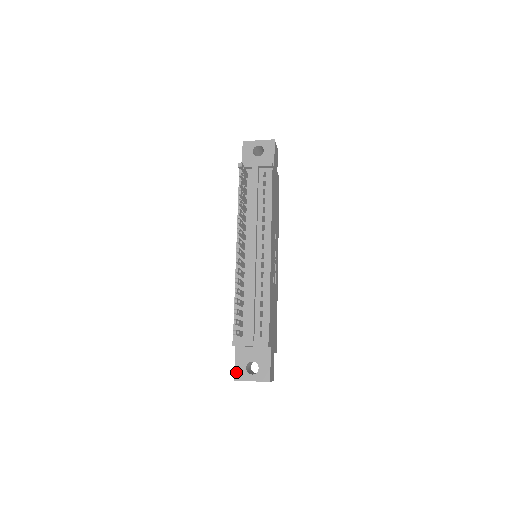
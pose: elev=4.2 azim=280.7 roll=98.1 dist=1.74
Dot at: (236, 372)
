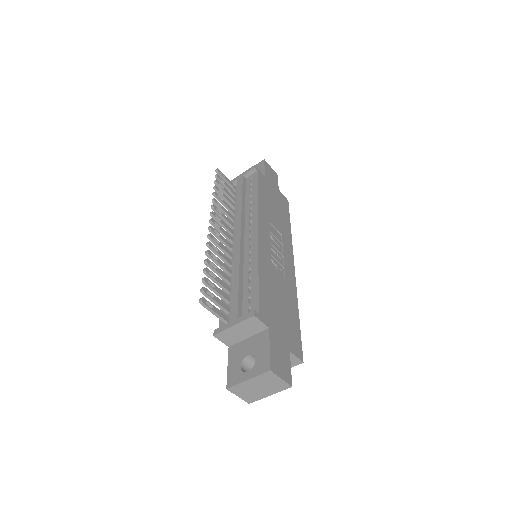
Dot at: (228, 377)
